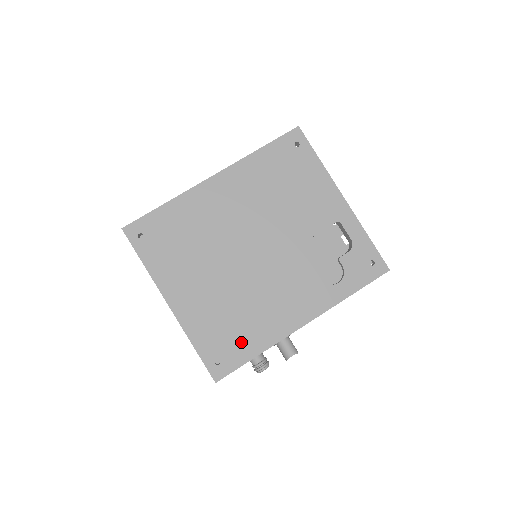
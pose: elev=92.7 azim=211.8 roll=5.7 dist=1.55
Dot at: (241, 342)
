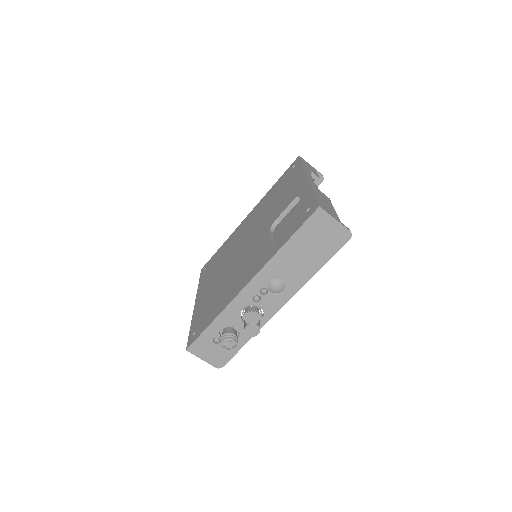
Dot at: (210, 314)
